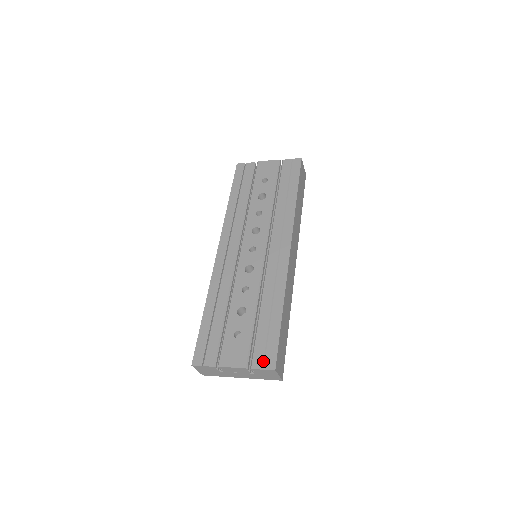
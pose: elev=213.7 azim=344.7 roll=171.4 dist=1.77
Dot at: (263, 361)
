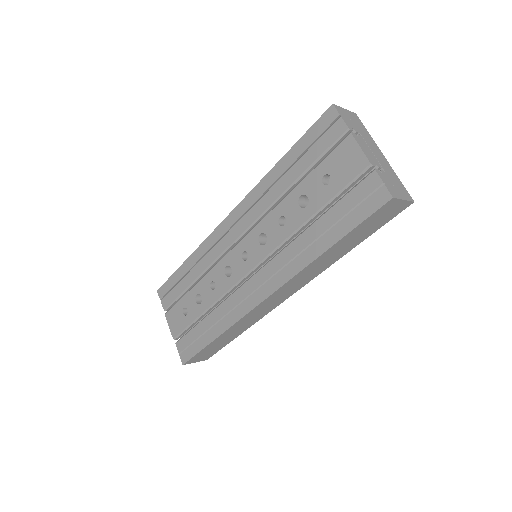
Dot at: (182, 350)
